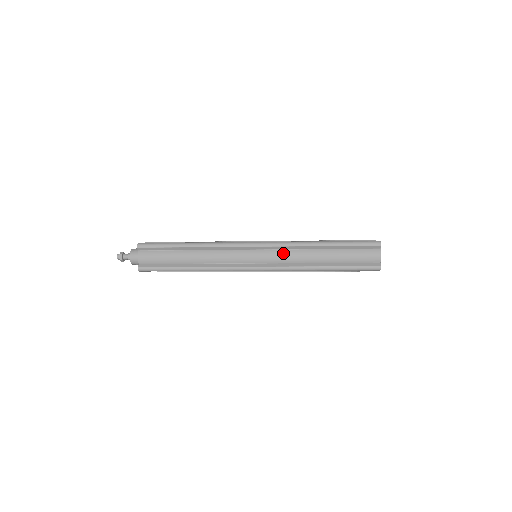
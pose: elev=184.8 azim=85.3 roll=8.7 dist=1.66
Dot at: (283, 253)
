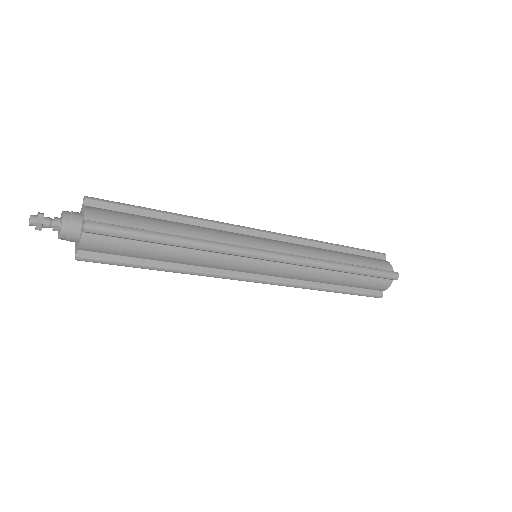
Dot at: (297, 270)
